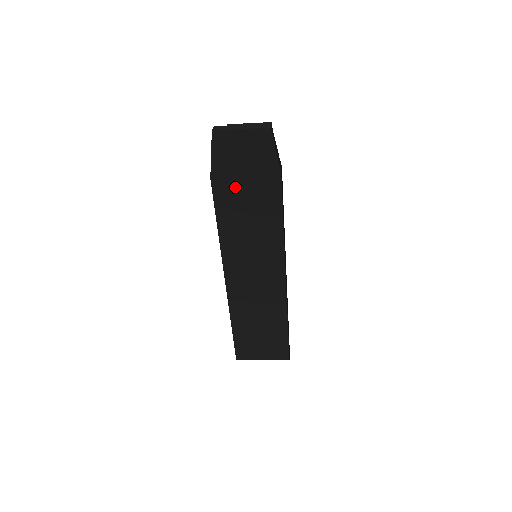
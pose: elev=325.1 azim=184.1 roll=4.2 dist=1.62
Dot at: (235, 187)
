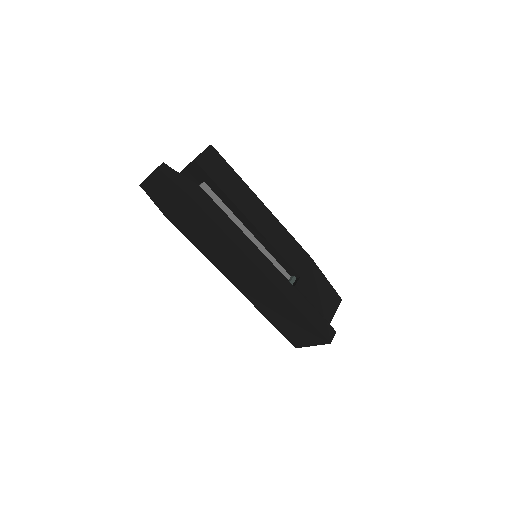
Dot at: (179, 216)
